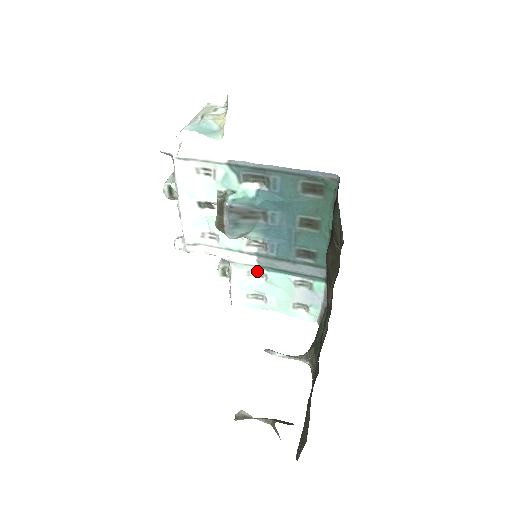
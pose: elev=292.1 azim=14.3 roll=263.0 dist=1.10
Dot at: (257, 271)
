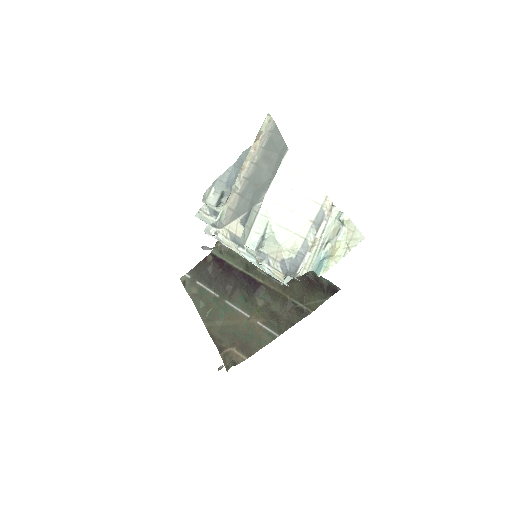
Dot at: occluded
